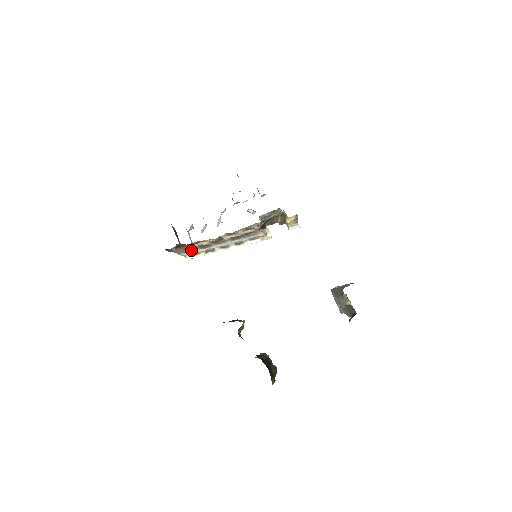
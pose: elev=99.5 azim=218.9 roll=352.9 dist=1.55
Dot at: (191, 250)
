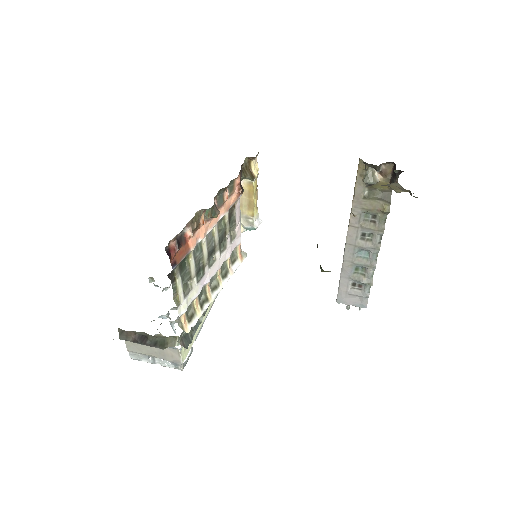
Dot at: (187, 291)
